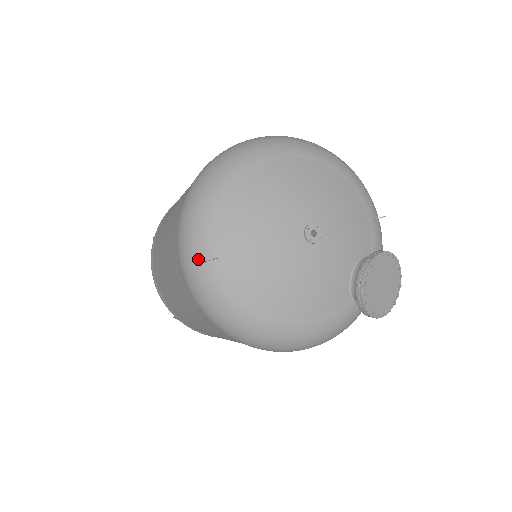
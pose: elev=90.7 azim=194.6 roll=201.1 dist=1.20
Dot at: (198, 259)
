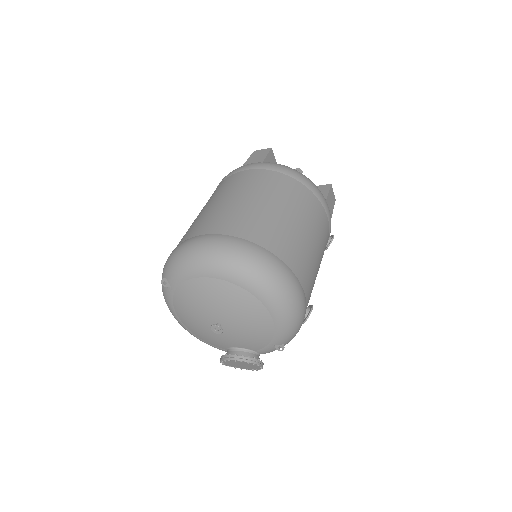
Dot at: (166, 275)
